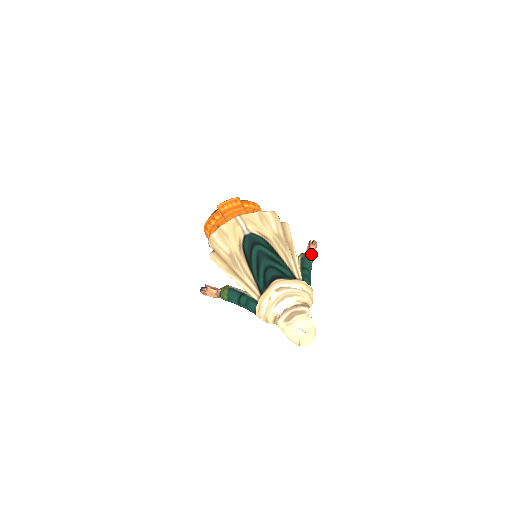
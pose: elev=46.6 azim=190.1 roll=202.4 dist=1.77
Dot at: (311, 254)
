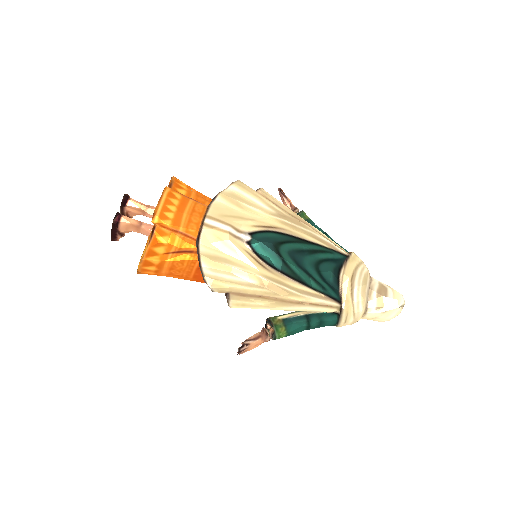
Dot at: occluded
